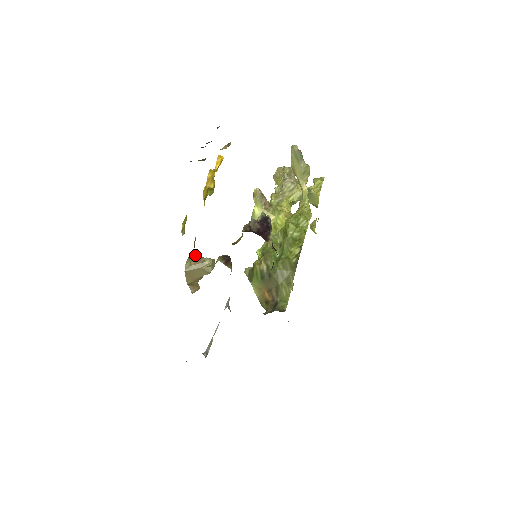
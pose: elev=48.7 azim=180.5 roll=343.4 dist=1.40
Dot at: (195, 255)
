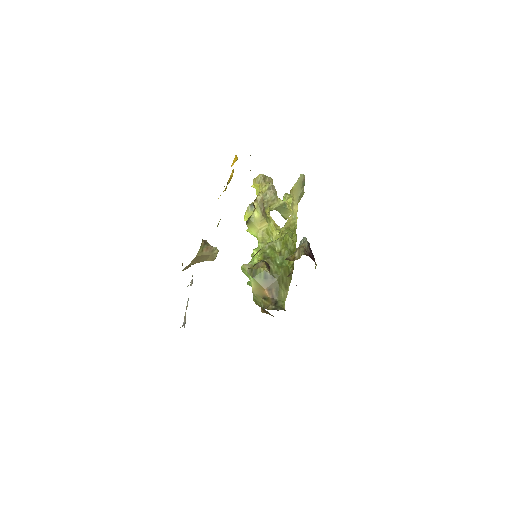
Dot at: (206, 242)
